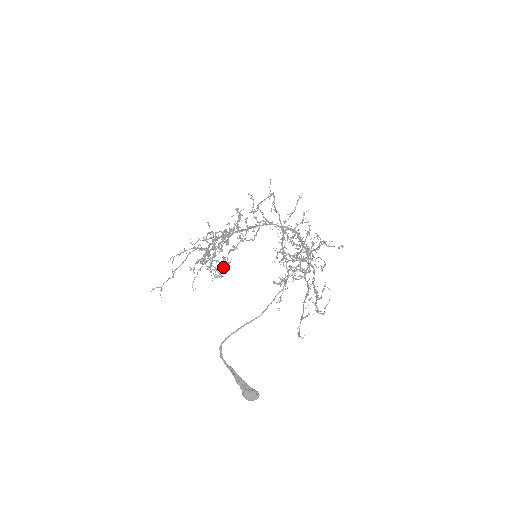
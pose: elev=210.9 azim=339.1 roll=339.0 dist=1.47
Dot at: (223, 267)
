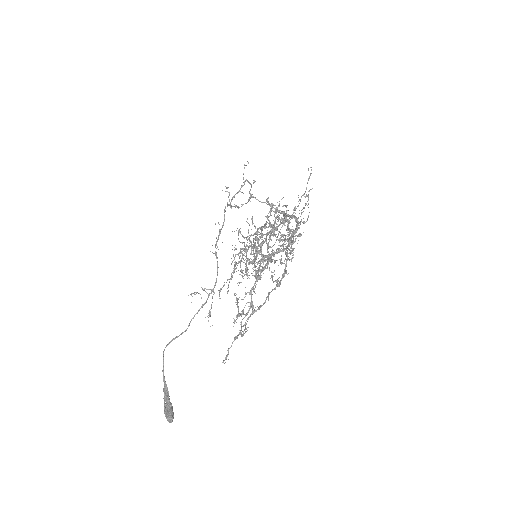
Dot at: (259, 267)
